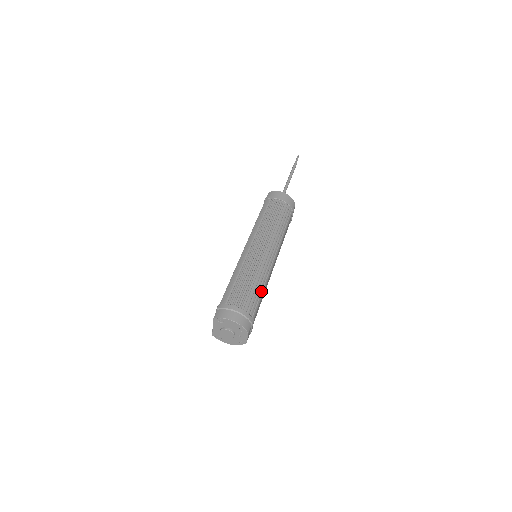
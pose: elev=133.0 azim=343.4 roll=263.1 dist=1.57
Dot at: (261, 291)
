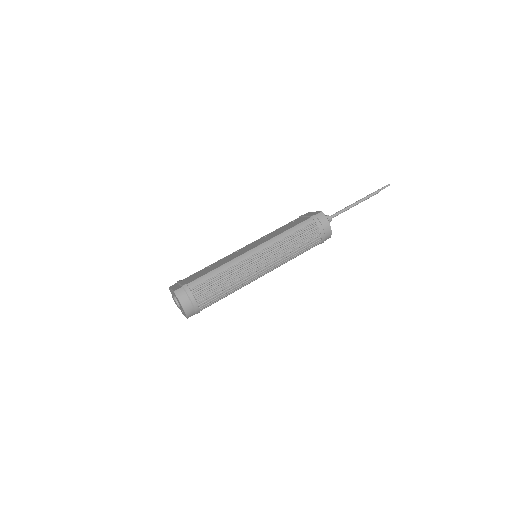
Dot at: (227, 295)
